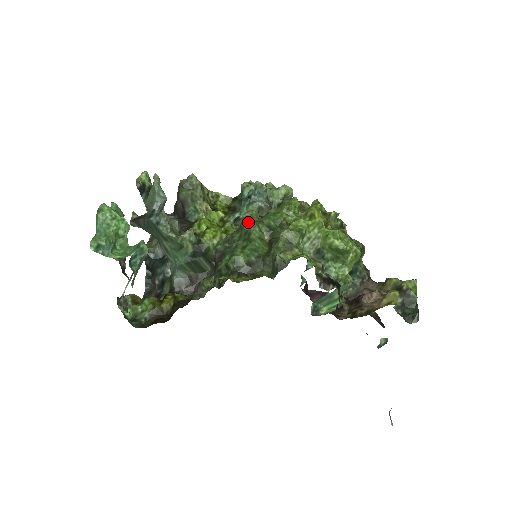
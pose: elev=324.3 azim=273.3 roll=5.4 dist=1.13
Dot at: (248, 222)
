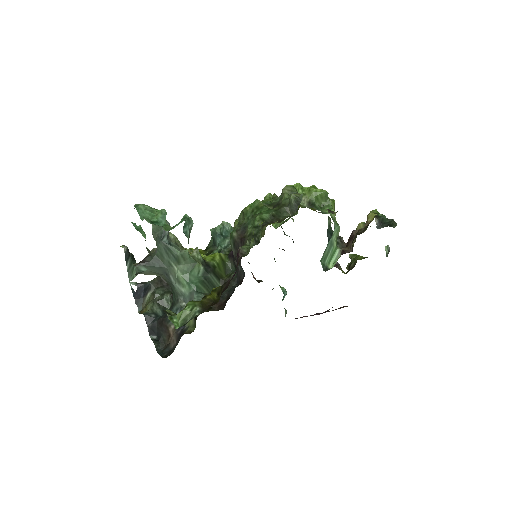
Dot at: (250, 204)
